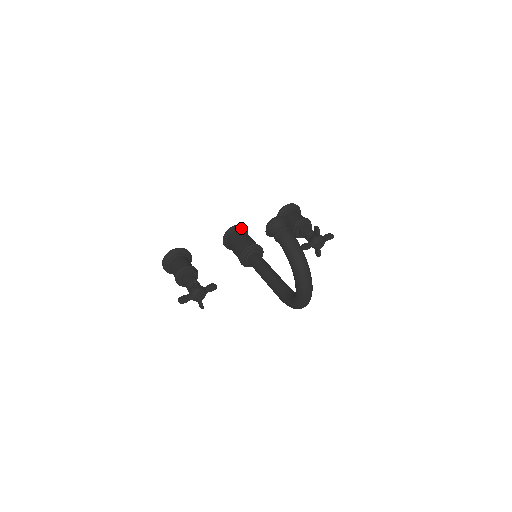
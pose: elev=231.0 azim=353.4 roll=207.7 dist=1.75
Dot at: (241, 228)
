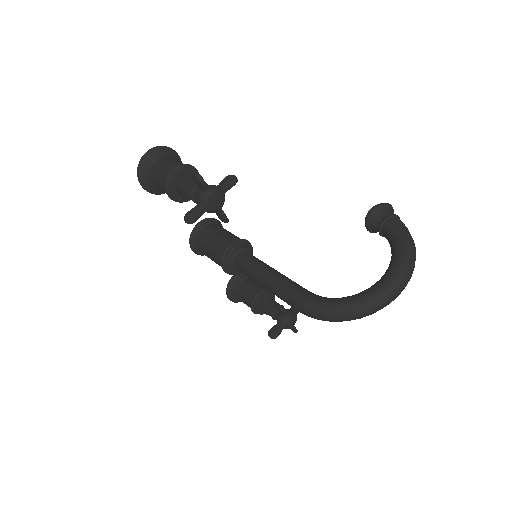
Dot at: occluded
